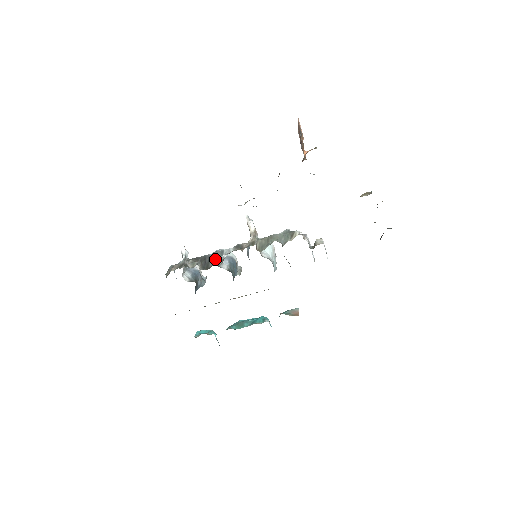
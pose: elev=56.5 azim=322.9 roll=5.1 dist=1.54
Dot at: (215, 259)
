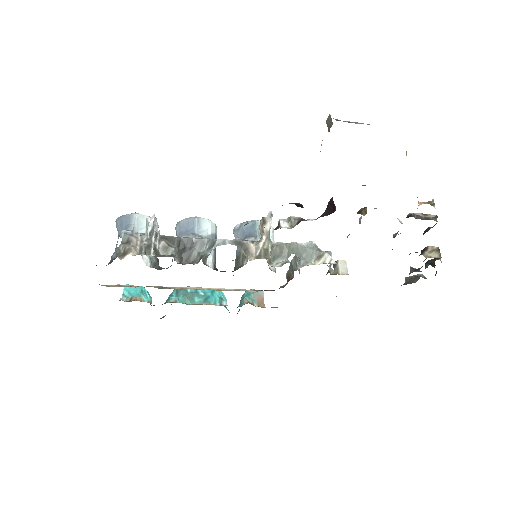
Dot at: (202, 252)
